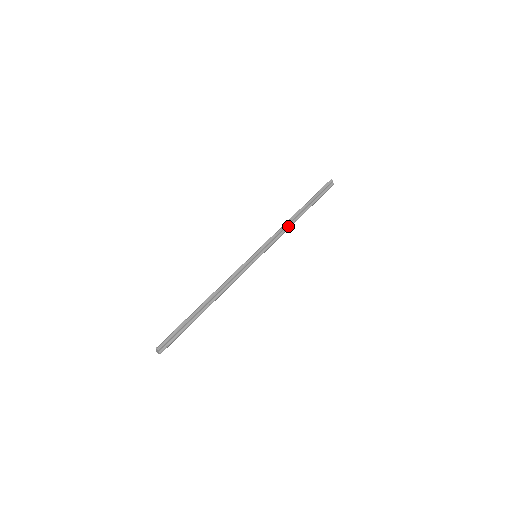
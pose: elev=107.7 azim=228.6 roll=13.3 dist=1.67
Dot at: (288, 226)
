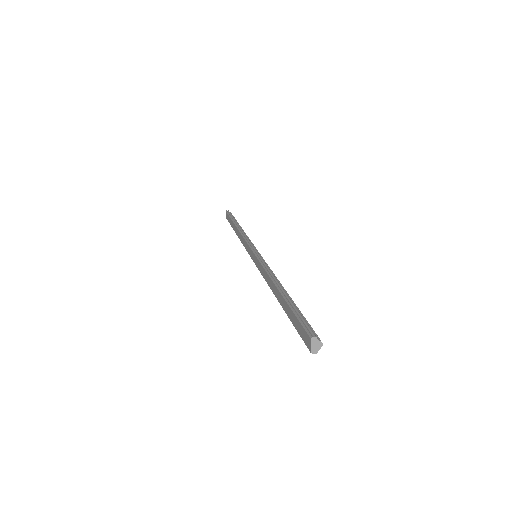
Dot at: occluded
